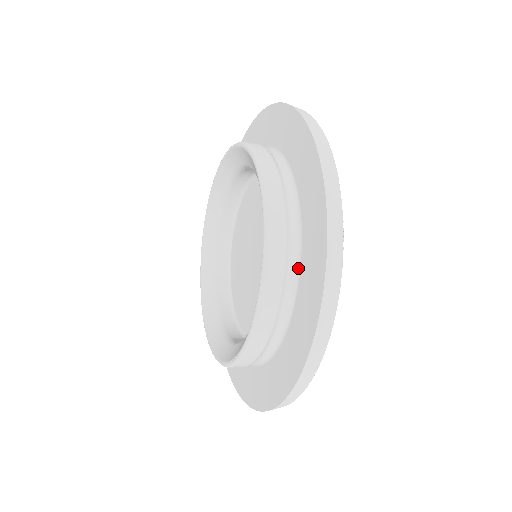
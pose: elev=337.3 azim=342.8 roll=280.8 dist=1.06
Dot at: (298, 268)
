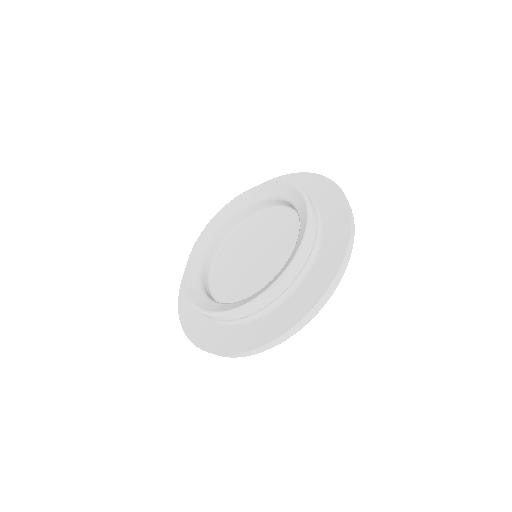
Dot at: (225, 323)
